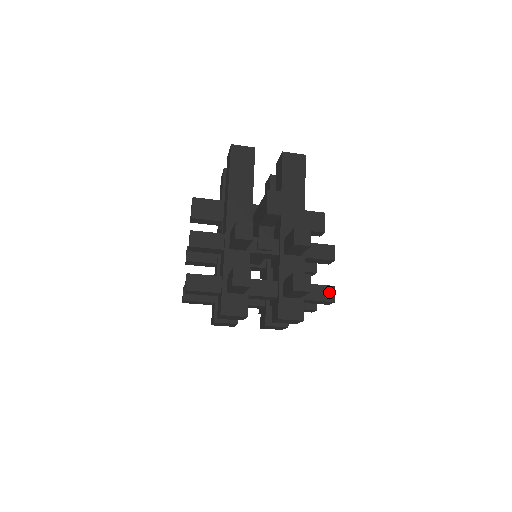
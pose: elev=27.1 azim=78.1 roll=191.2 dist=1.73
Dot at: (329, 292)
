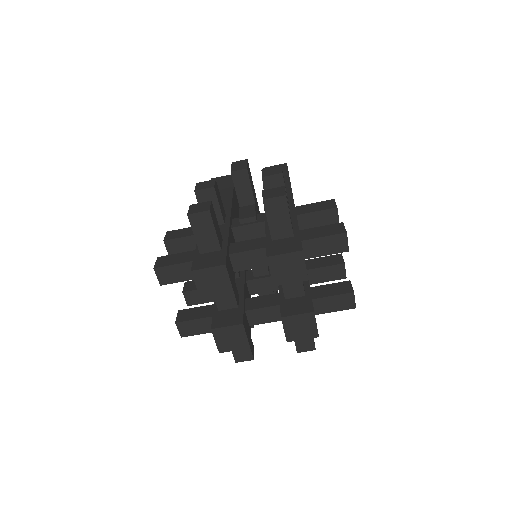
Dot at: (336, 228)
